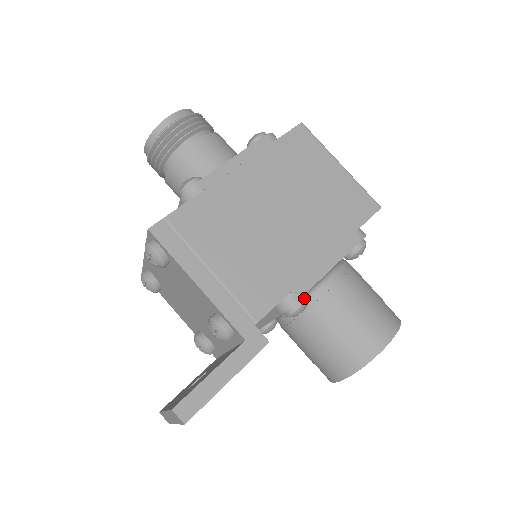
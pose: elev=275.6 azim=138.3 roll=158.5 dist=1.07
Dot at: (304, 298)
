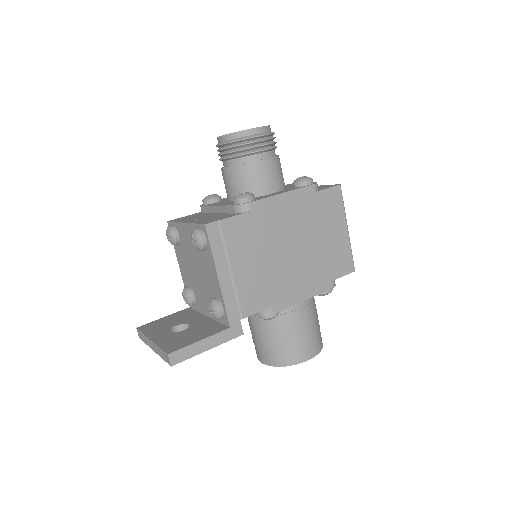
Dot at: (277, 313)
